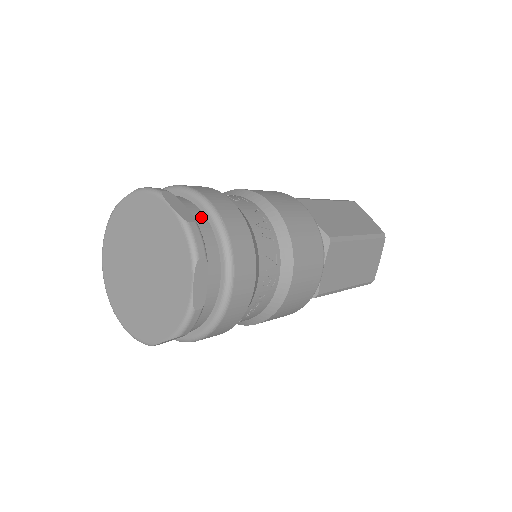
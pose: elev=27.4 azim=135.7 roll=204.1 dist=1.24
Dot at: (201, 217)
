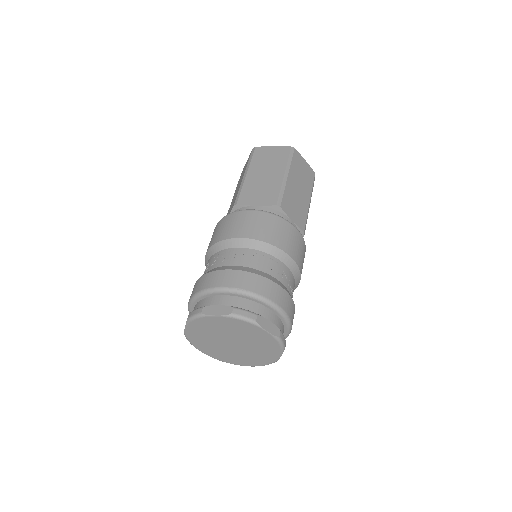
Dot at: (229, 299)
